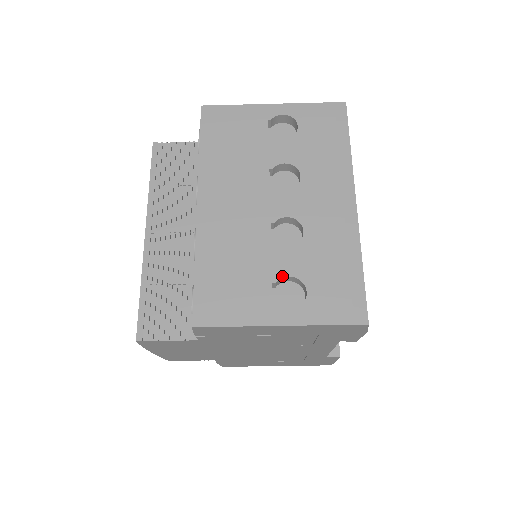
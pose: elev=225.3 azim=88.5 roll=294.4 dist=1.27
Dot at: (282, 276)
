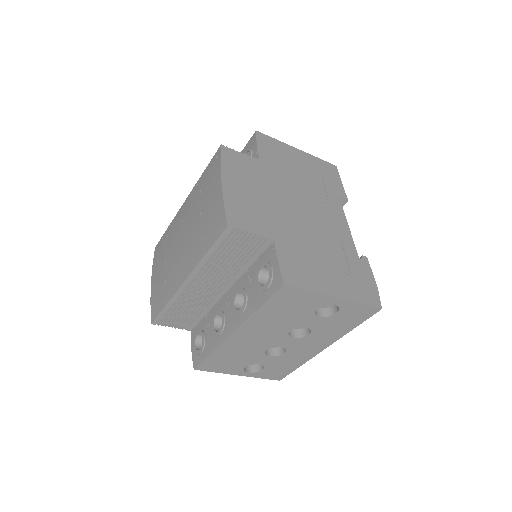
Dot at: occluded
